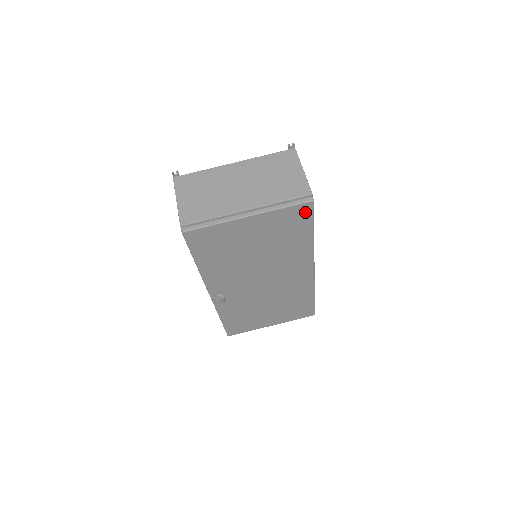
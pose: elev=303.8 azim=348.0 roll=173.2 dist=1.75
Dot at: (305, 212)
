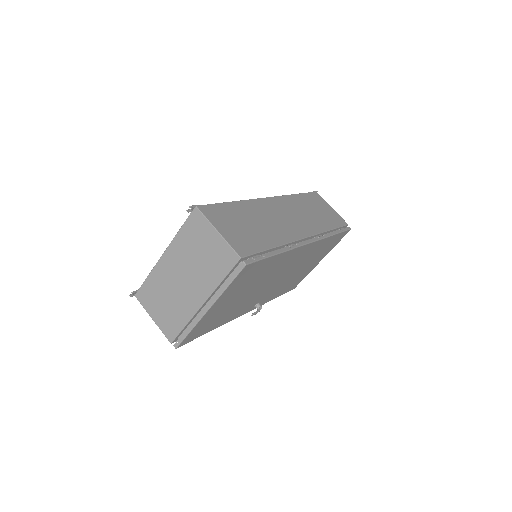
Dot at: (250, 268)
